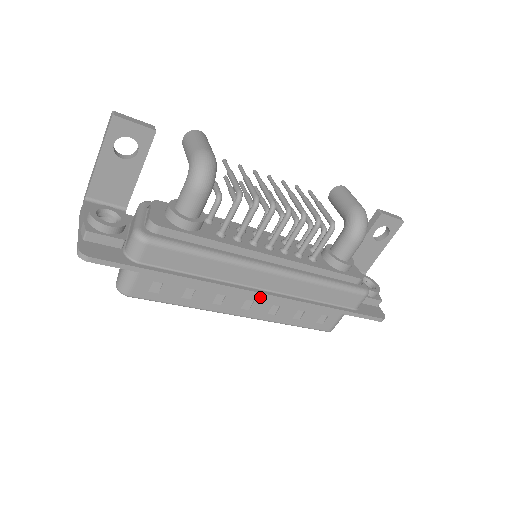
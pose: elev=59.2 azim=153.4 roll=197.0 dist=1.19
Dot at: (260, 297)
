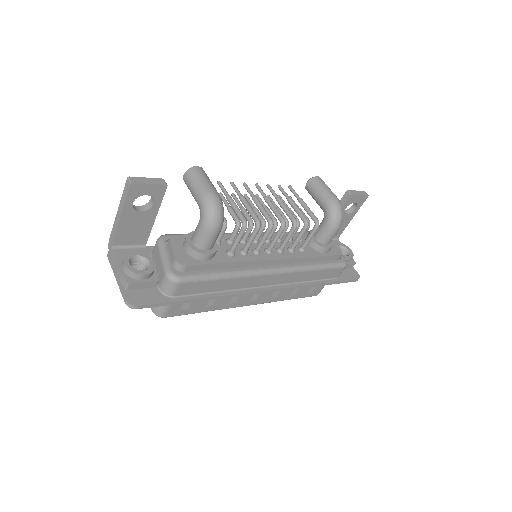
Dot at: occluded
